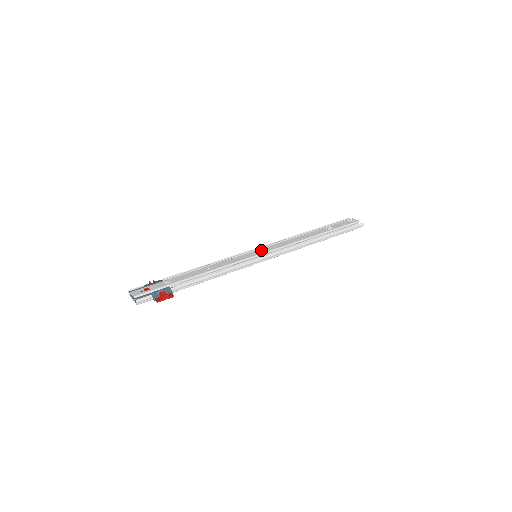
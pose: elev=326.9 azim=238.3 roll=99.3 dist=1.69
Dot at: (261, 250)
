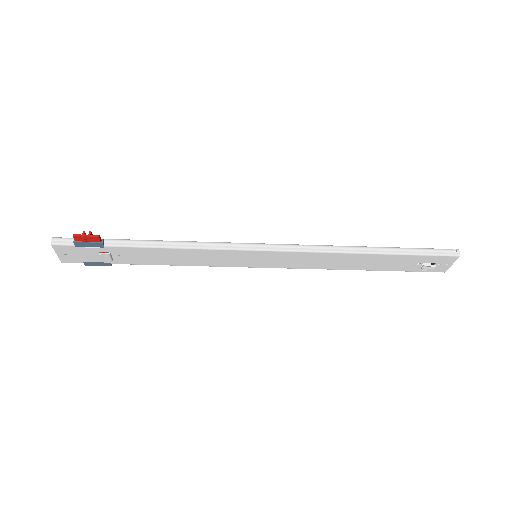
Dot at: occluded
